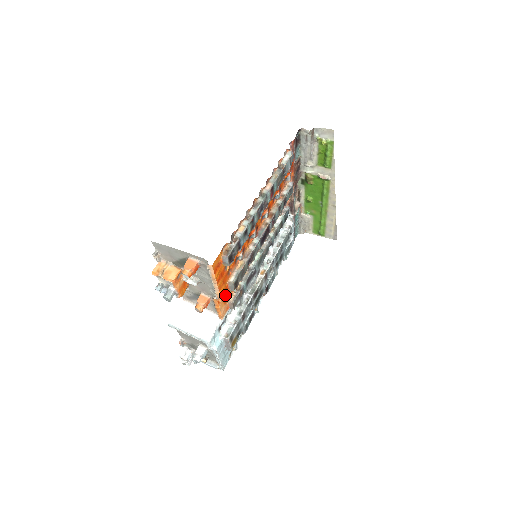
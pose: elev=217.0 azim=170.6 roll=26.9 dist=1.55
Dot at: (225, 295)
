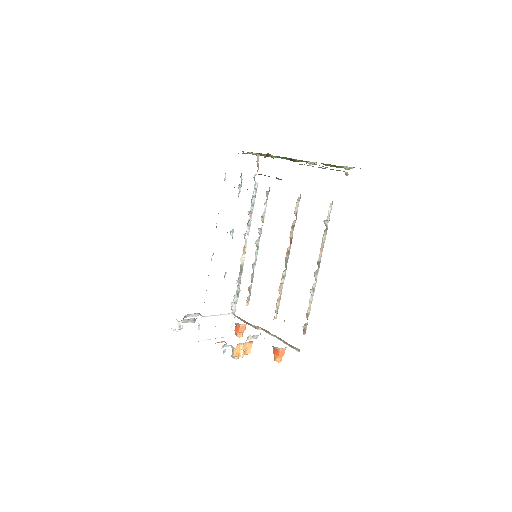
Dot at: occluded
